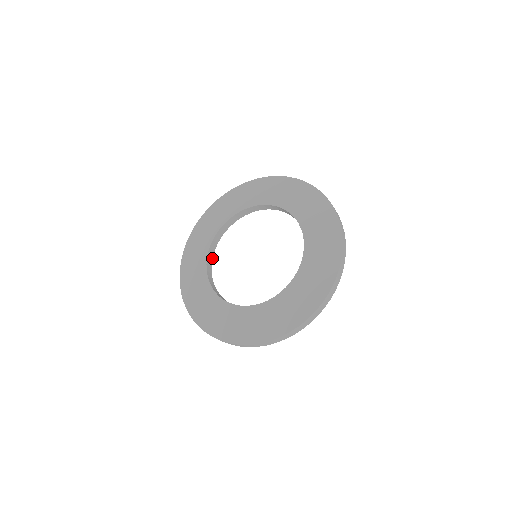
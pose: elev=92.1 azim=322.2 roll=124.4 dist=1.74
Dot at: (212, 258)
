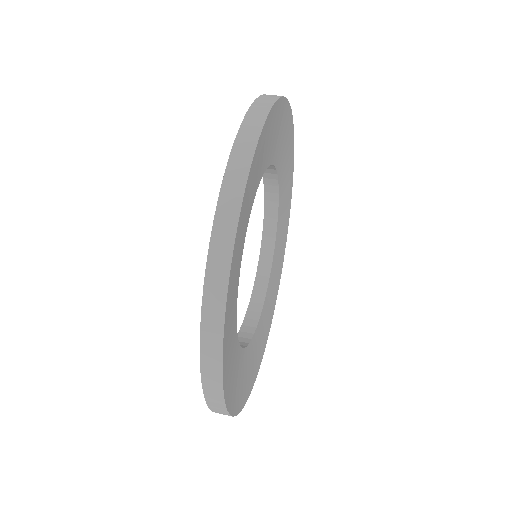
Dot at: (249, 341)
